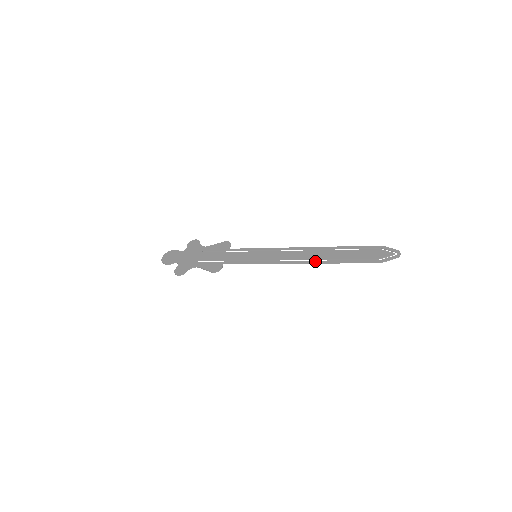
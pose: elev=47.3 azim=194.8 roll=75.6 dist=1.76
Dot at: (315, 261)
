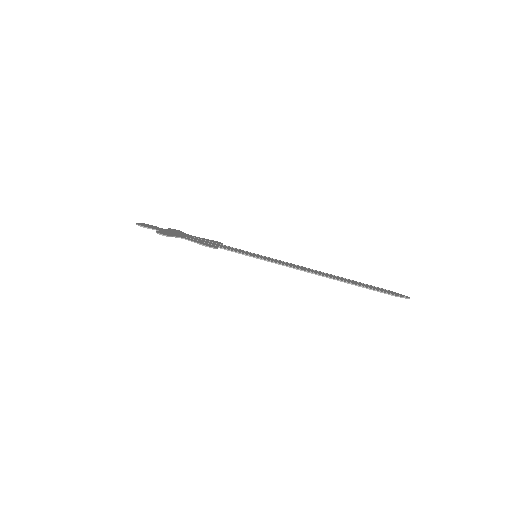
Dot at: (326, 275)
